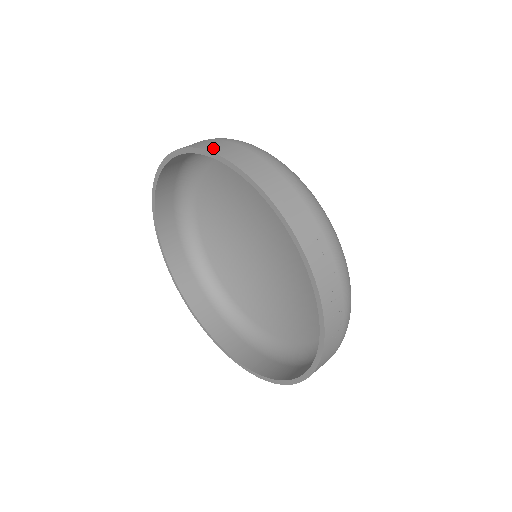
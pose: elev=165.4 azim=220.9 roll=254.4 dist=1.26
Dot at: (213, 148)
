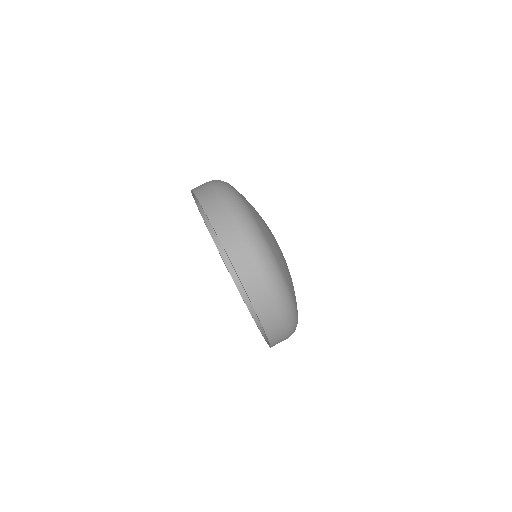
Dot at: (199, 193)
